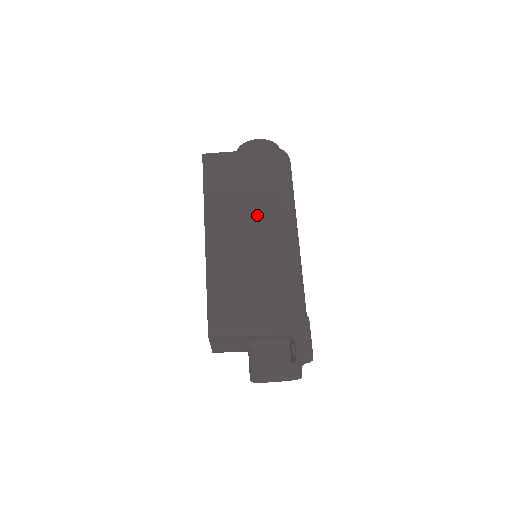
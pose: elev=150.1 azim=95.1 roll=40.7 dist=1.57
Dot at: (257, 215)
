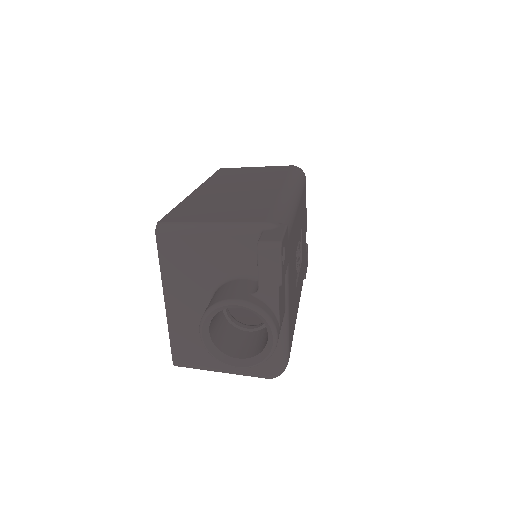
Dot at: (256, 183)
